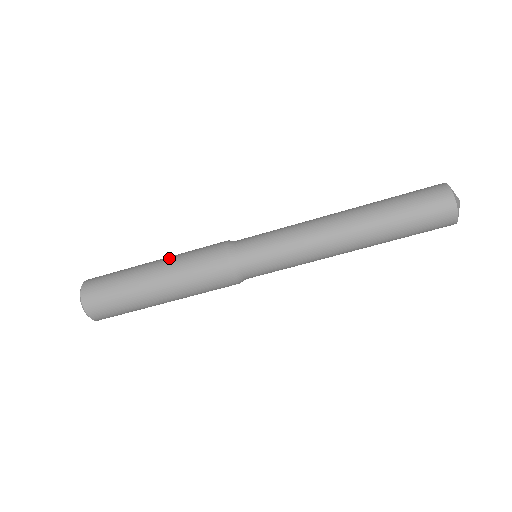
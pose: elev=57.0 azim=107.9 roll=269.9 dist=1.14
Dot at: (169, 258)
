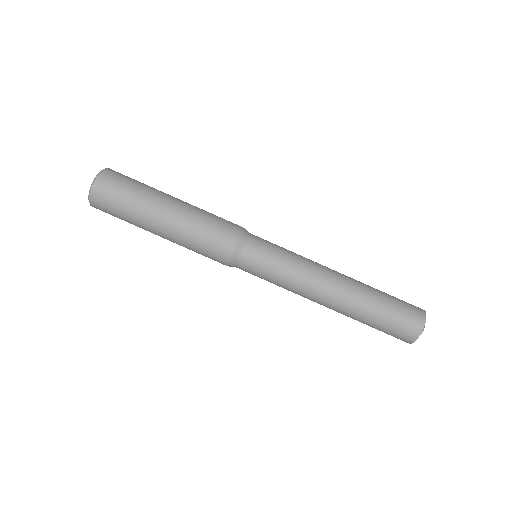
Dot at: (191, 205)
